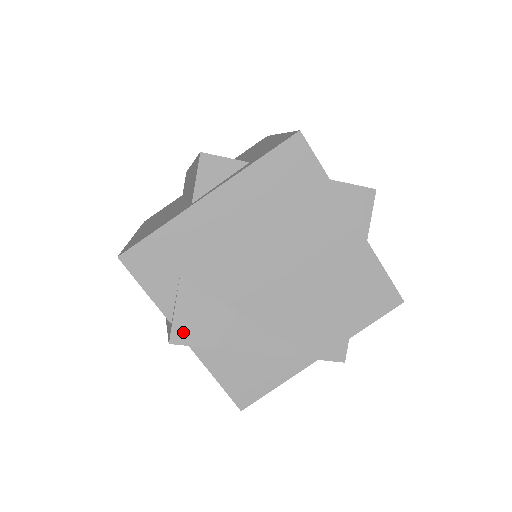
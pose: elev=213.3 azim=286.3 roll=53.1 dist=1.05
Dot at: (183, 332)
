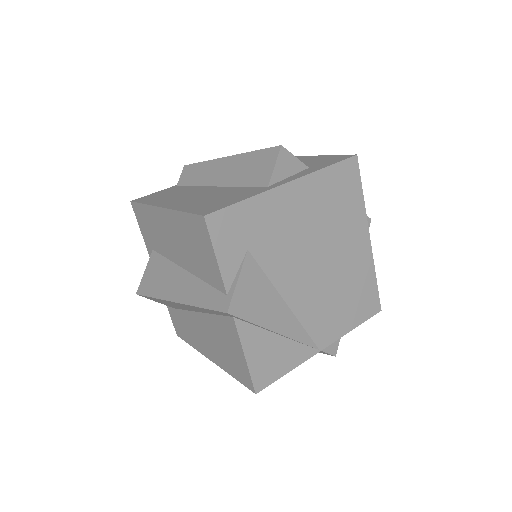
Dot at: (239, 304)
